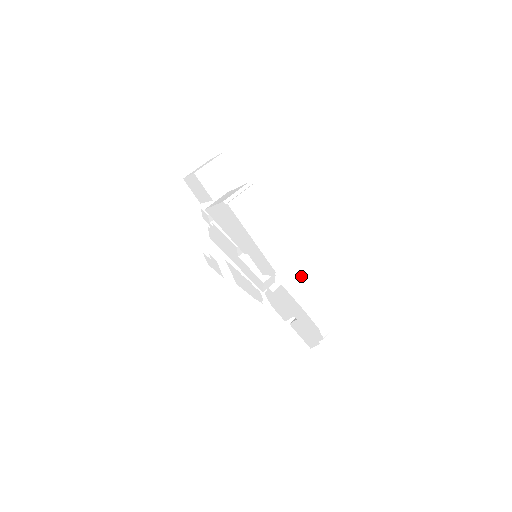
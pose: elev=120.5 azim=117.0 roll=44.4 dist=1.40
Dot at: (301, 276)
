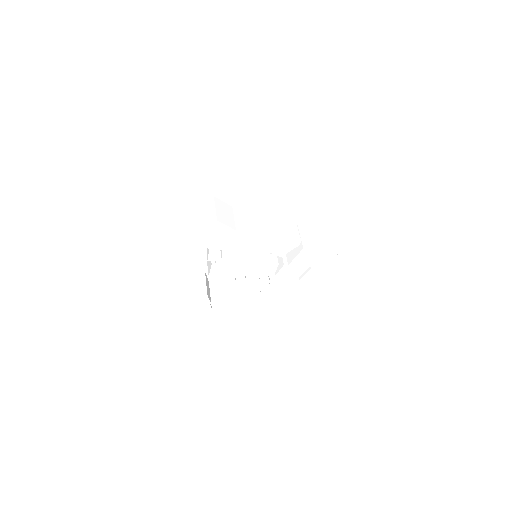
Dot at: (304, 236)
